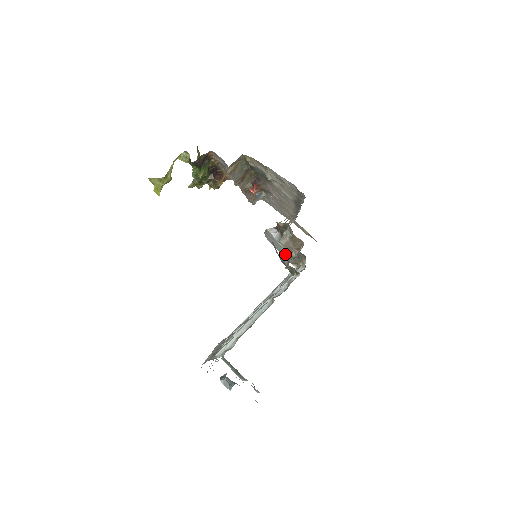
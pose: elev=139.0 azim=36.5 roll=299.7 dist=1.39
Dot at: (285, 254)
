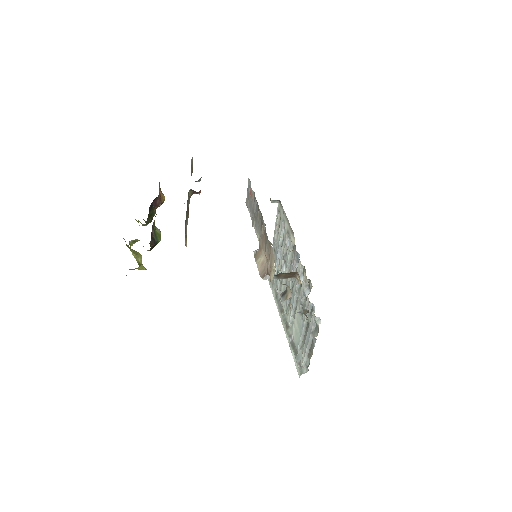
Dot at: occluded
